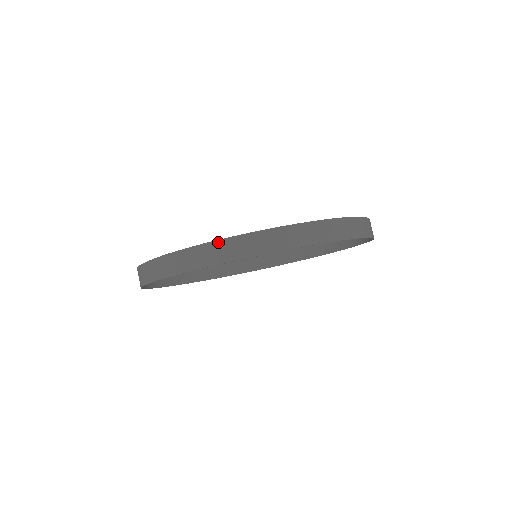
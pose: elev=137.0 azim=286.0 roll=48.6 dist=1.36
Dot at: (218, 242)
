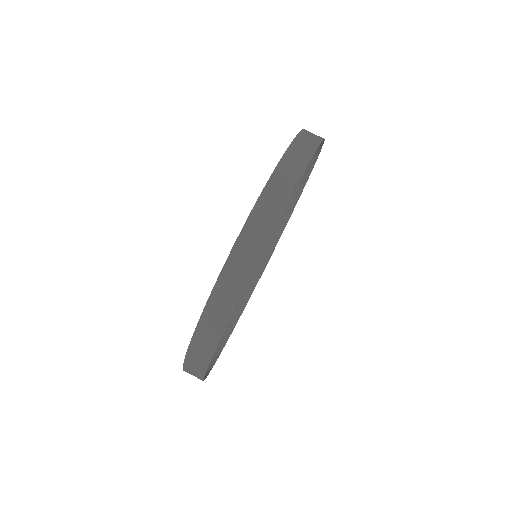
Dot at: (263, 195)
